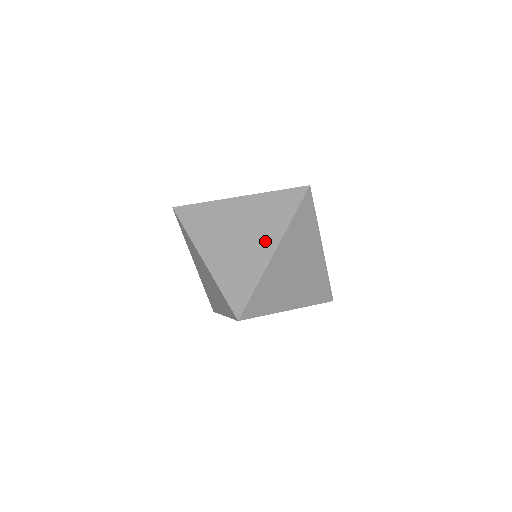
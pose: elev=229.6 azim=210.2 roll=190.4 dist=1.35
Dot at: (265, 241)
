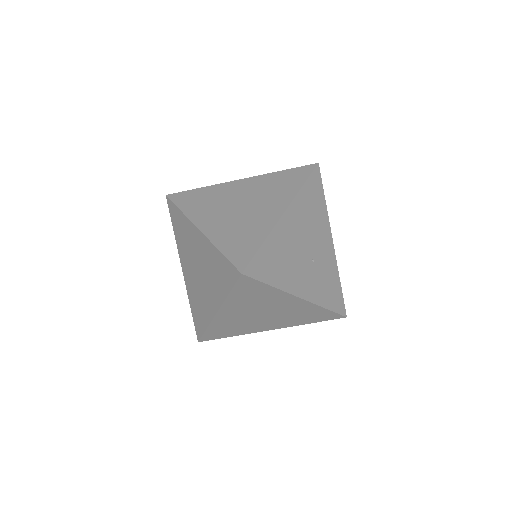
Dot at: (211, 297)
